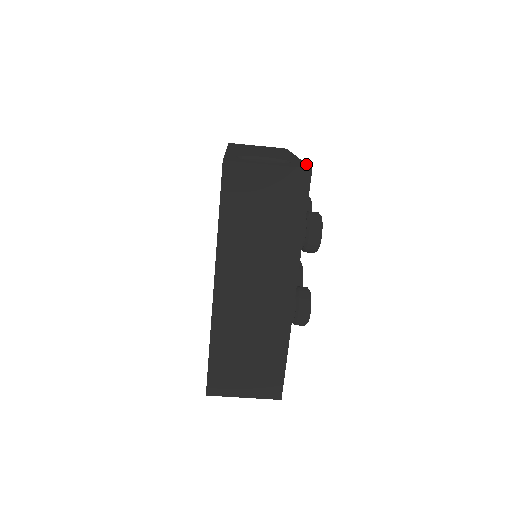
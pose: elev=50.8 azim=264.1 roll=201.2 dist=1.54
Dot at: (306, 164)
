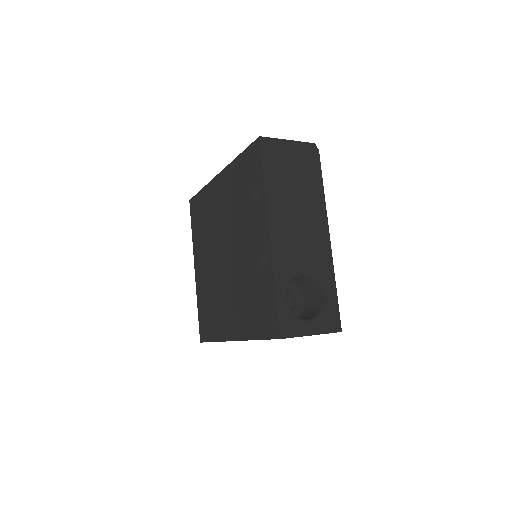
Dot at: occluded
